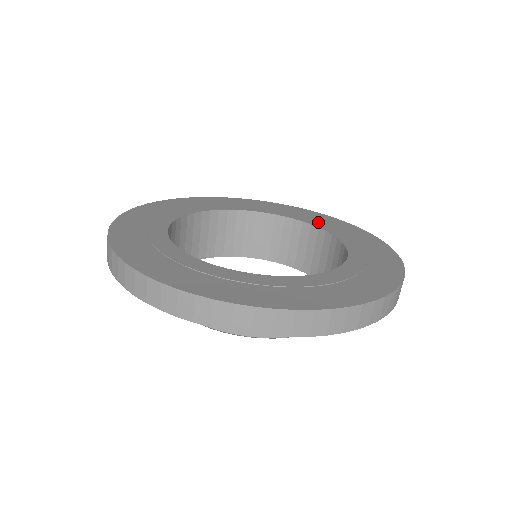
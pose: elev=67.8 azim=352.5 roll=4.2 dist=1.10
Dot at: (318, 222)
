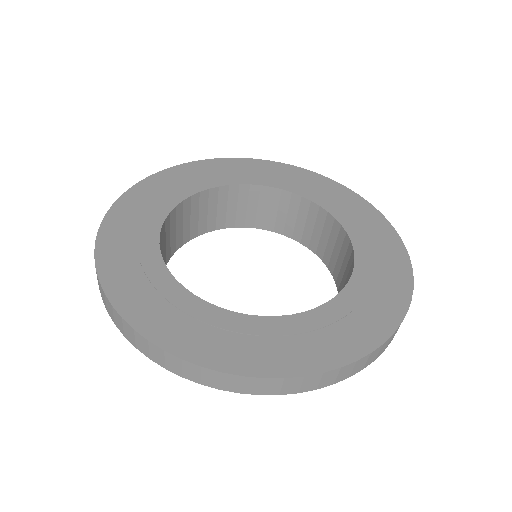
Dot at: (360, 231)
